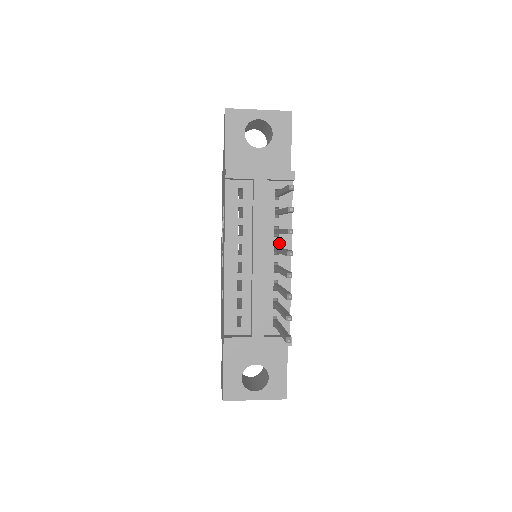
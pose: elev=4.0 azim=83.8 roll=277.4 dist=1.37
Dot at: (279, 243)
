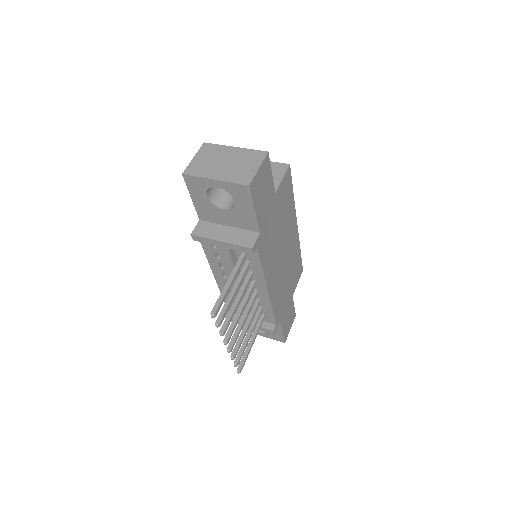
Dot at: (255, 280)
